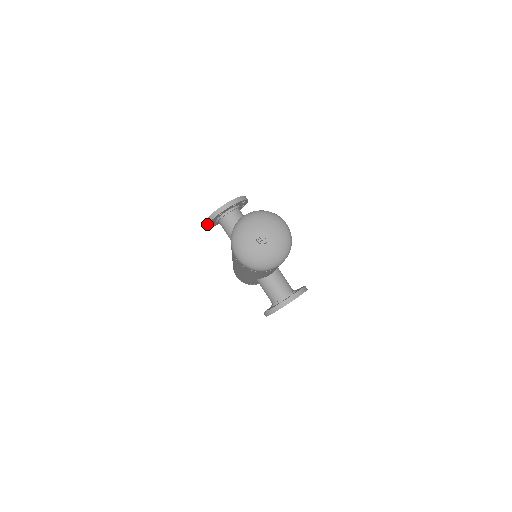
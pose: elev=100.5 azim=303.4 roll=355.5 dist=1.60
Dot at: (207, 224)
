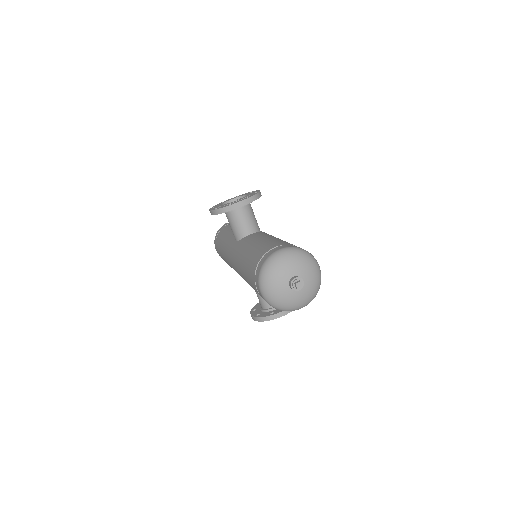
Dot at: (213, 214)
